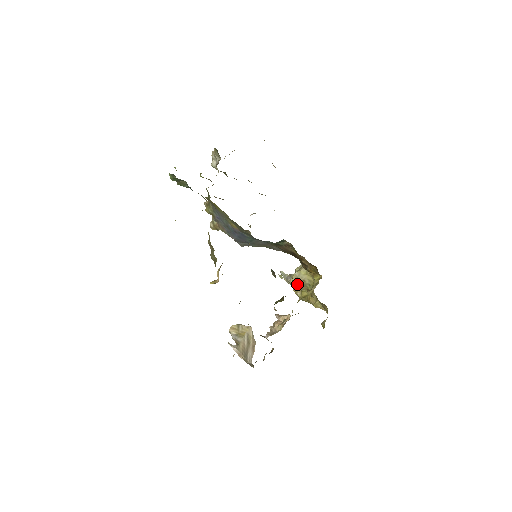
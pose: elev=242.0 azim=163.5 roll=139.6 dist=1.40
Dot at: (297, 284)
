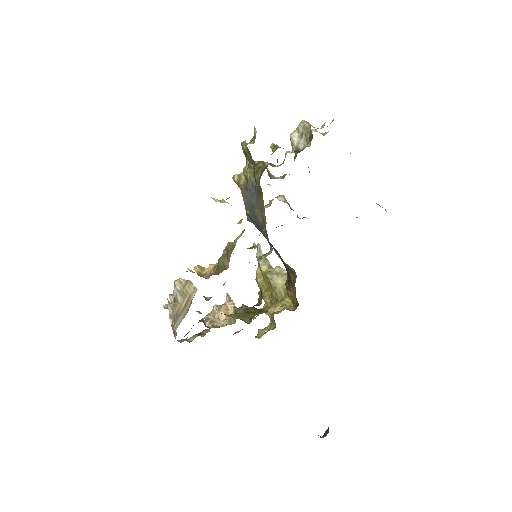
Dot at: (266, 277)
